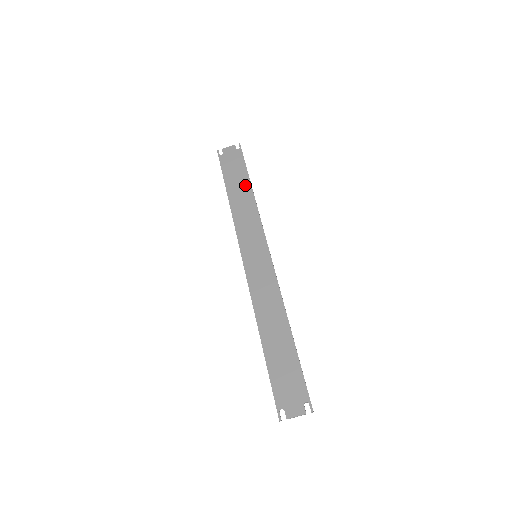
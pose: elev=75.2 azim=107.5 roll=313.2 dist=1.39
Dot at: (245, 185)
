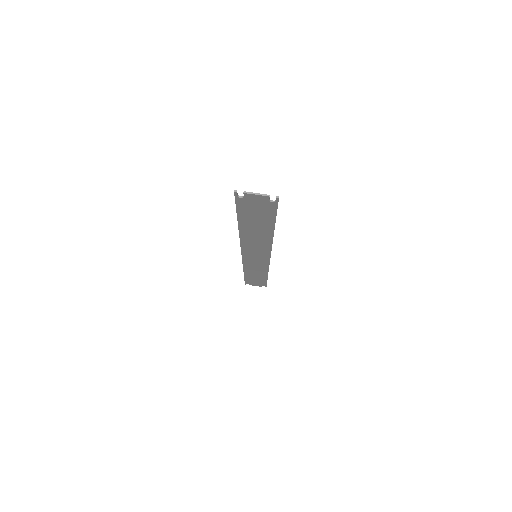
Dot at: (262, 276)
